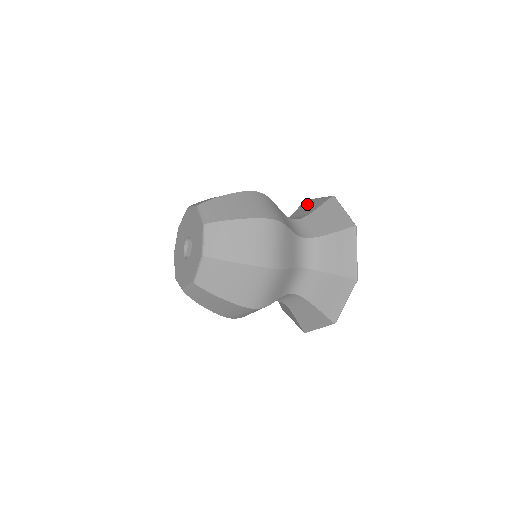
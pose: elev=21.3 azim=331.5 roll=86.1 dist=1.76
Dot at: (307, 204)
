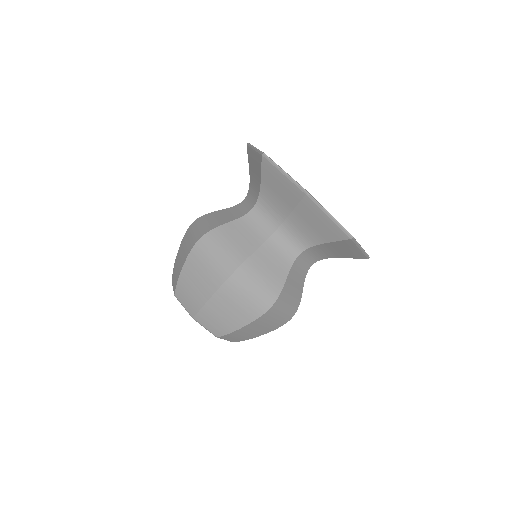
Dot at: occluded
